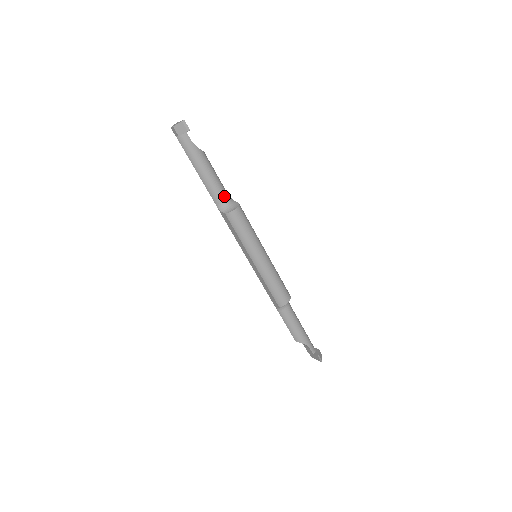
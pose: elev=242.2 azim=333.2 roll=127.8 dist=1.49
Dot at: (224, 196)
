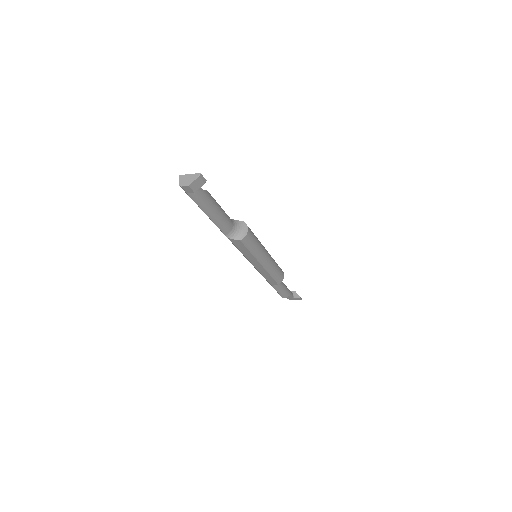
Dot at: (231, 223)
